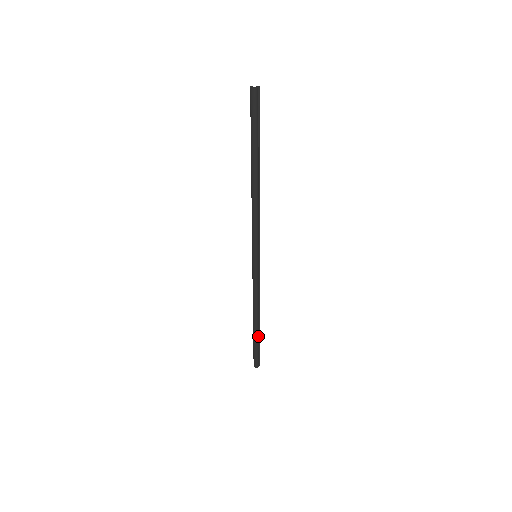
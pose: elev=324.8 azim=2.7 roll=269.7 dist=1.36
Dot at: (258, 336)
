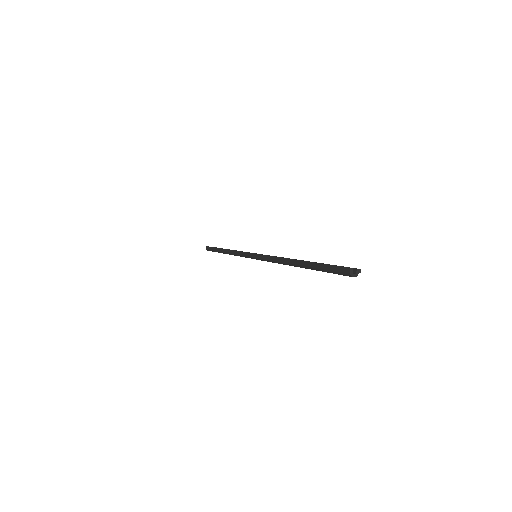
Dot at: occluded
